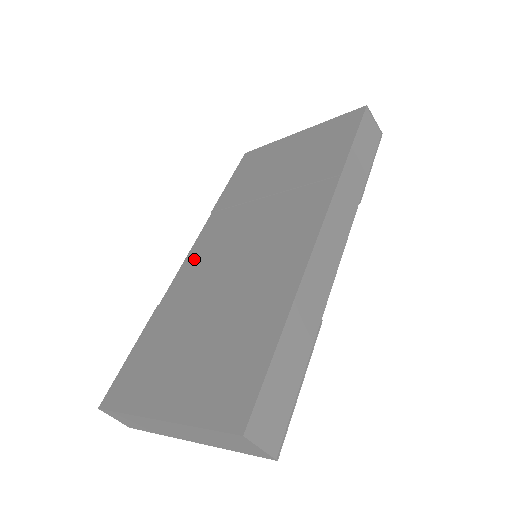
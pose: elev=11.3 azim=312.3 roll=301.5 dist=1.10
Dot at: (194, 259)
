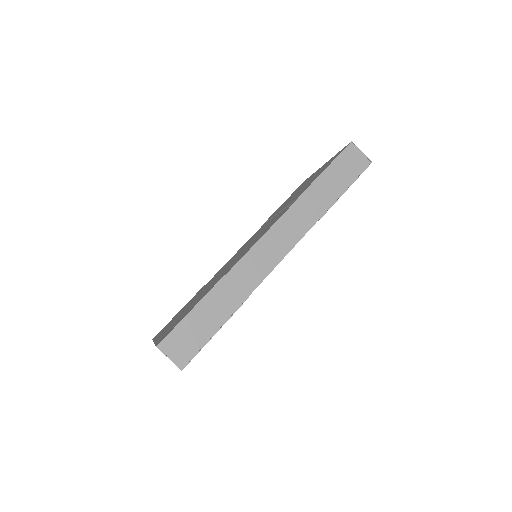
Dot at: (232, 257)
